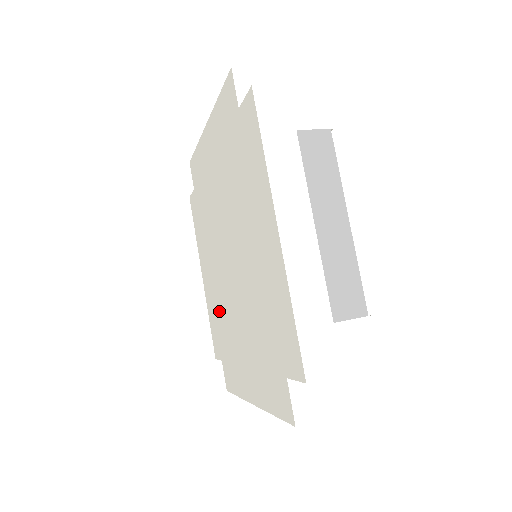
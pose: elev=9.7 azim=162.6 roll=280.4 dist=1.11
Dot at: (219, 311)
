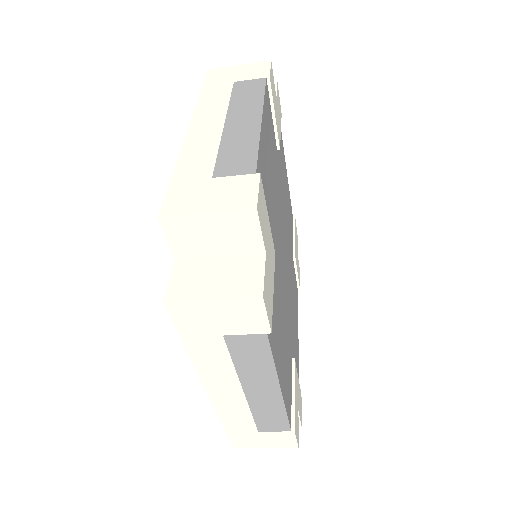
Dot at: occluded
